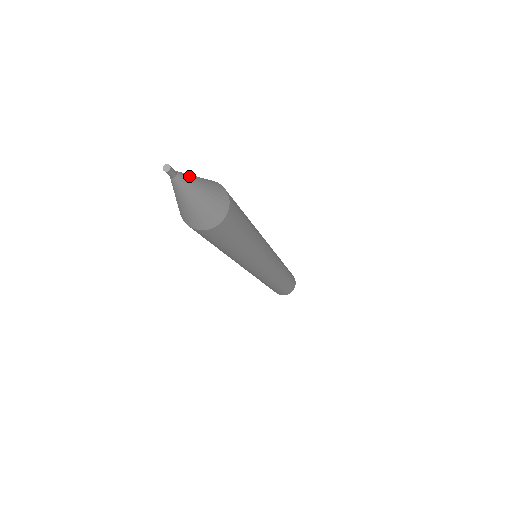
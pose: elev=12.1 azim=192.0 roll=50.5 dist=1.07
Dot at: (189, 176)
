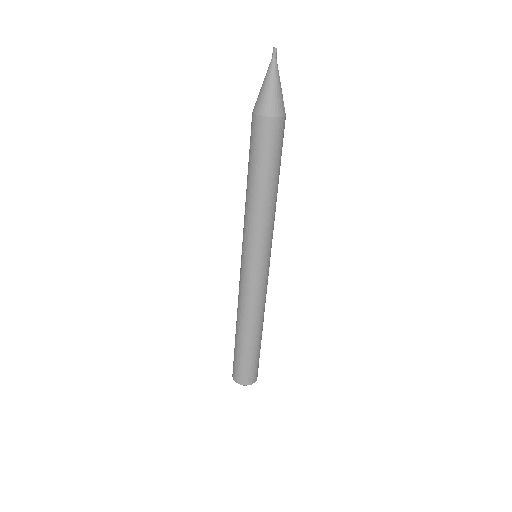
Dot at: occluded
